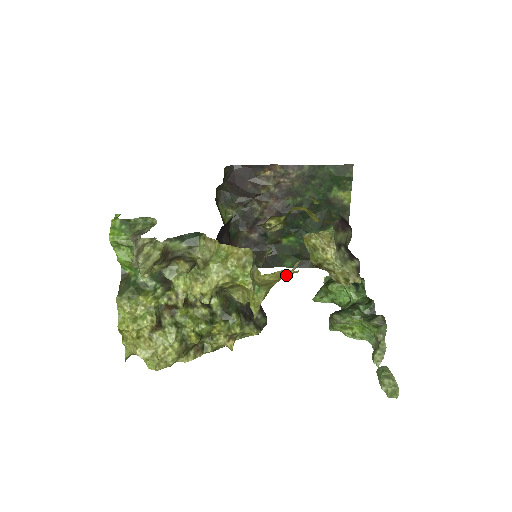
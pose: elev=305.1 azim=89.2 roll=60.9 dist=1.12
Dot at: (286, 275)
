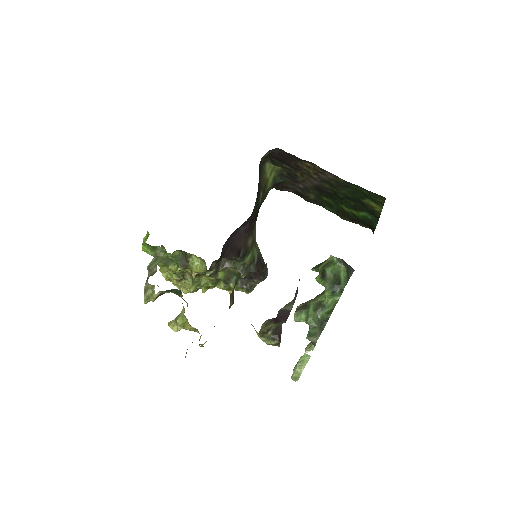
Dot at: occluded
